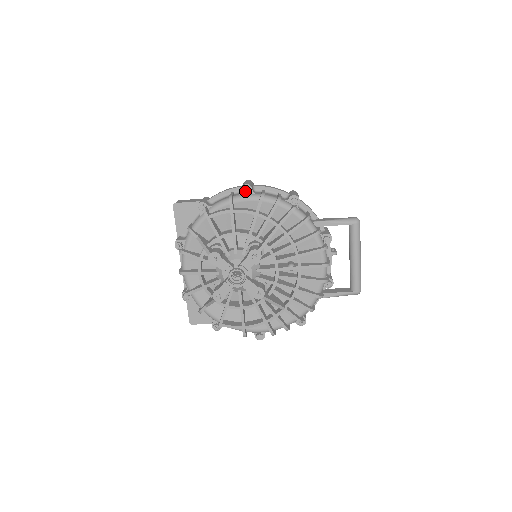
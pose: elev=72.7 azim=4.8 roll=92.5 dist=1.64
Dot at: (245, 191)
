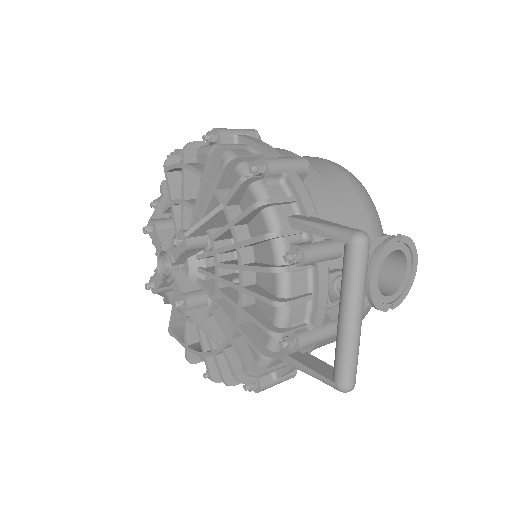
Dot at: (203, 137)
